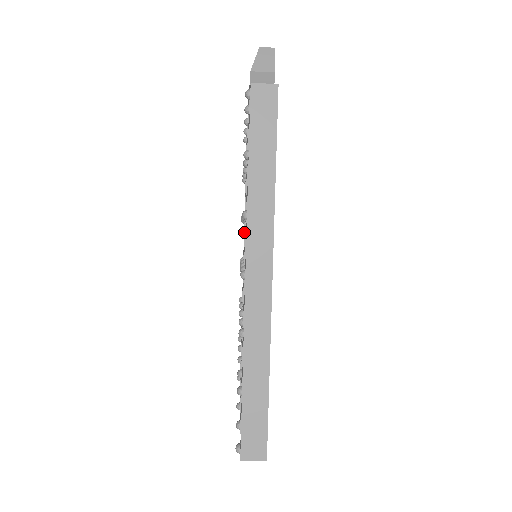
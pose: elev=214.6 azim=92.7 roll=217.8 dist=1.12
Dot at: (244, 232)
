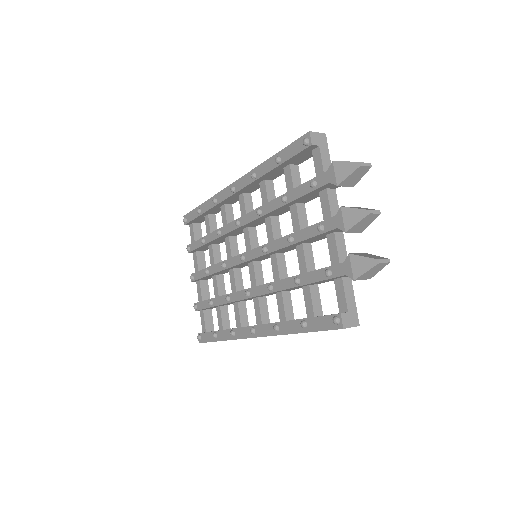
Dot at: (253, 218)
